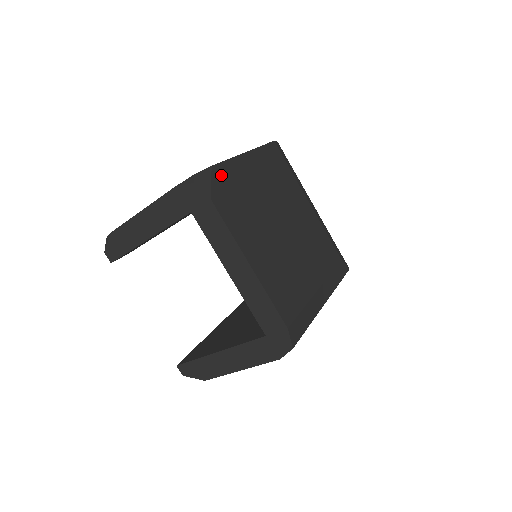
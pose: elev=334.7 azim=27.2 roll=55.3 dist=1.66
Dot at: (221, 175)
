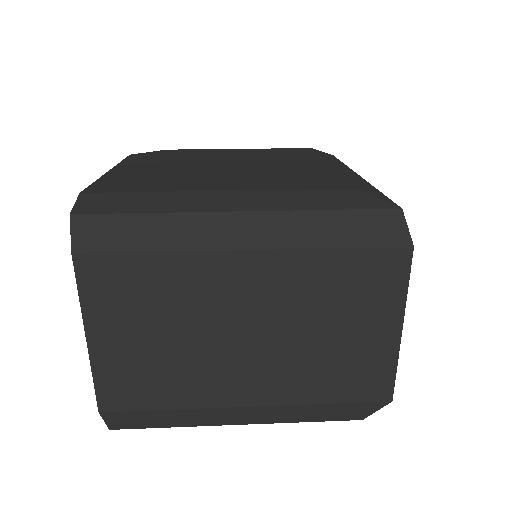
Dot at: (171, 152)
